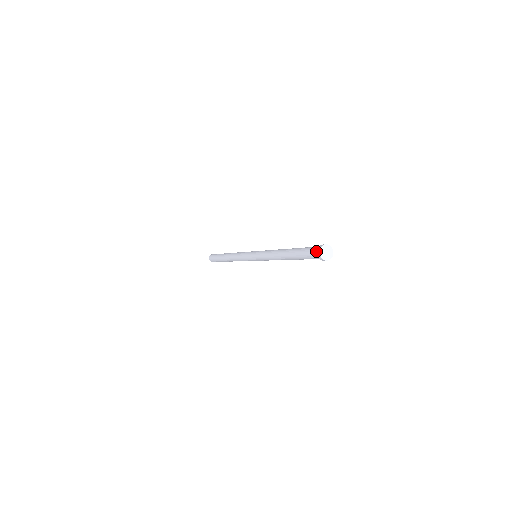
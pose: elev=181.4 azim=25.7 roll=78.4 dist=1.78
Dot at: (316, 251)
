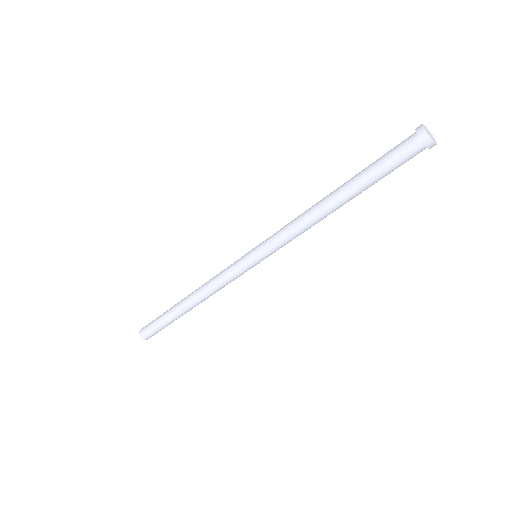
Dot at: (413, 138)
